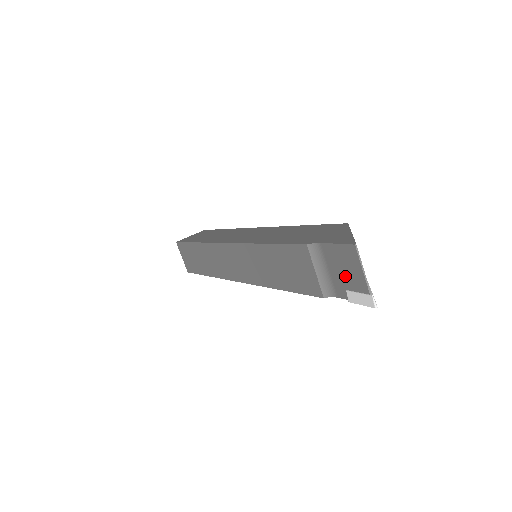
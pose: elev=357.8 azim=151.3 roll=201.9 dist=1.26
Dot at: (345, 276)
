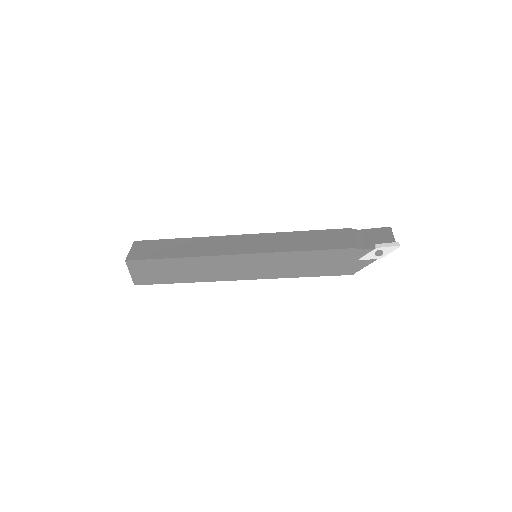
Dot at: (377, 239)
